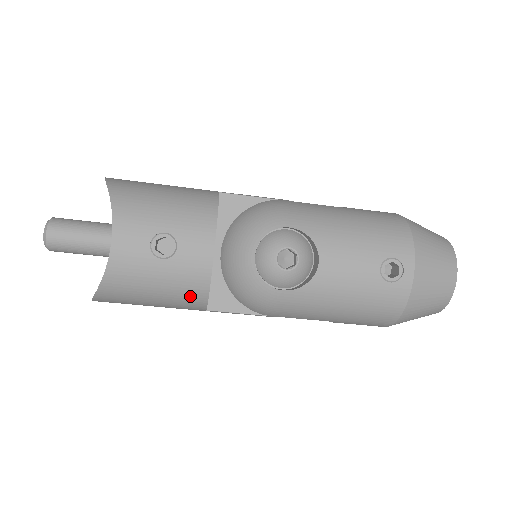
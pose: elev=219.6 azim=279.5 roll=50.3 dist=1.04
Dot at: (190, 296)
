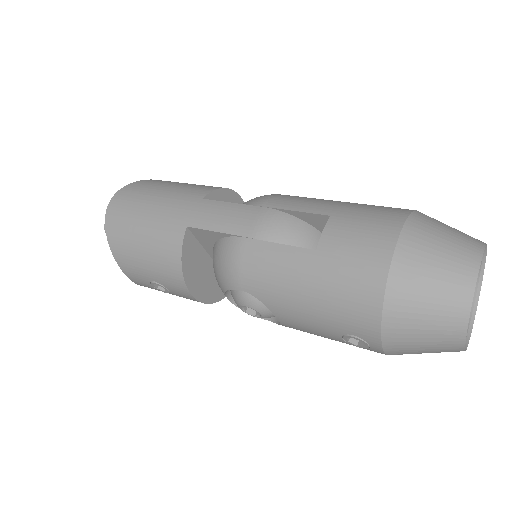
Dot at: occluded
